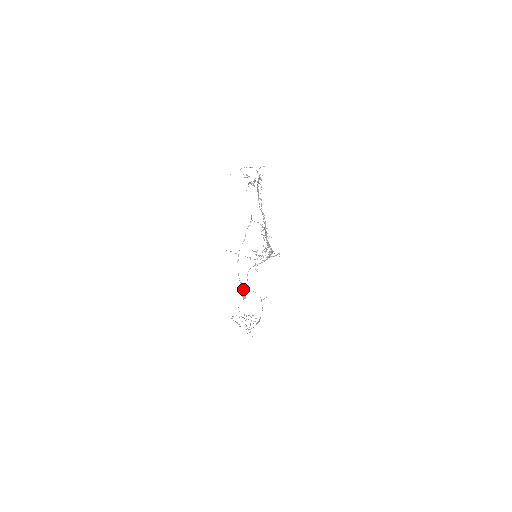
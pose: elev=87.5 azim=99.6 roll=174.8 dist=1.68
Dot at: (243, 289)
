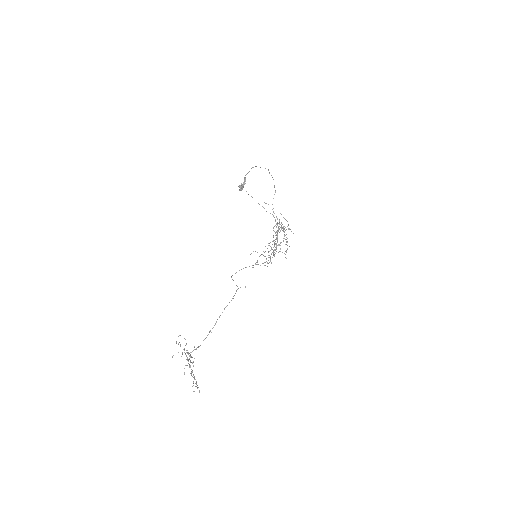
Dot at: (244, 181)
